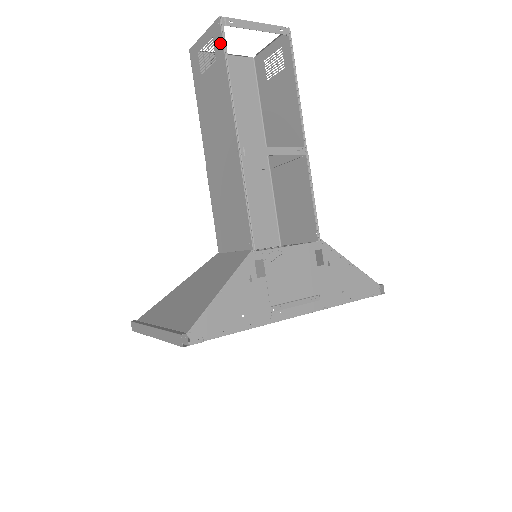
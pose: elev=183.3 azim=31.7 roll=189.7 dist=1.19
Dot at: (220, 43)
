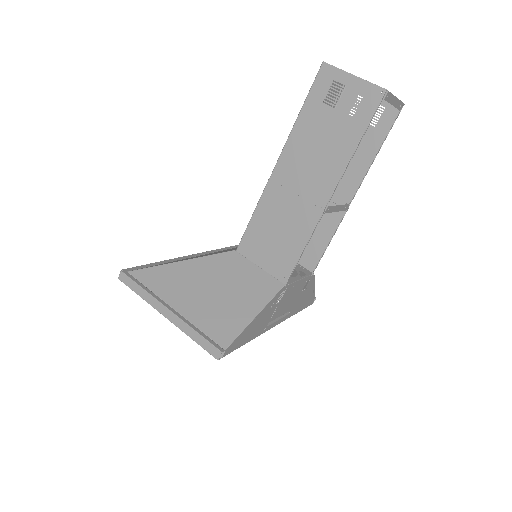
Dot at: (370, 111)
